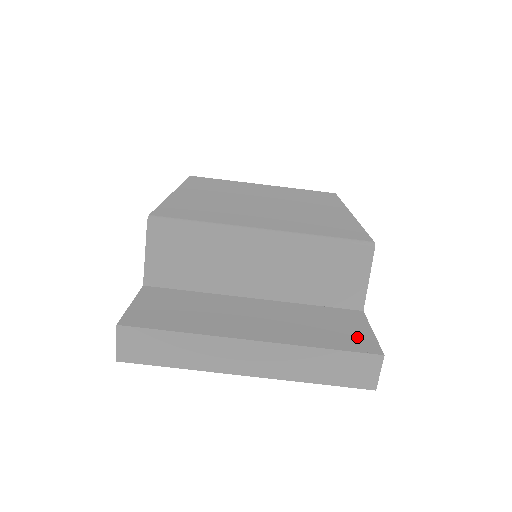
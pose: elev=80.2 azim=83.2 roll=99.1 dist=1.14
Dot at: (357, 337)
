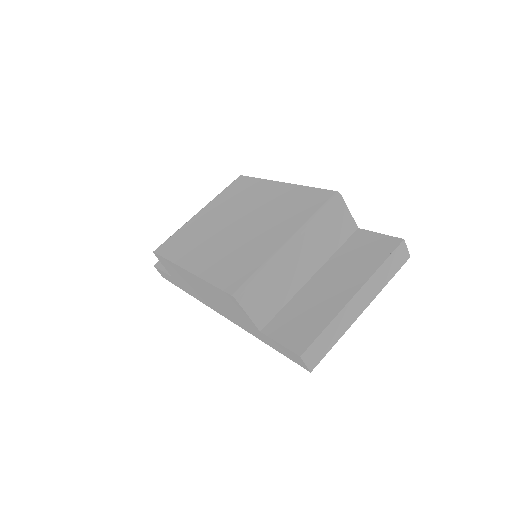
Dot at: (382, 243)
